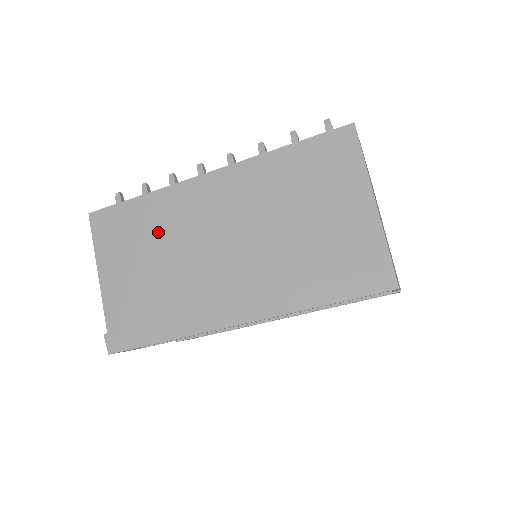
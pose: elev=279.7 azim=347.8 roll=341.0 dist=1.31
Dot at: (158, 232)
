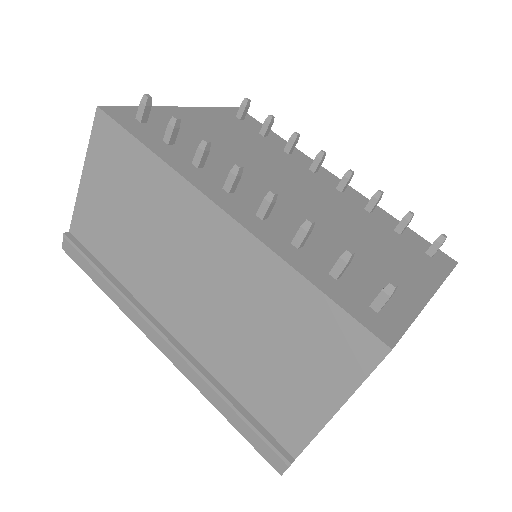
Dot at: (145, 205)
